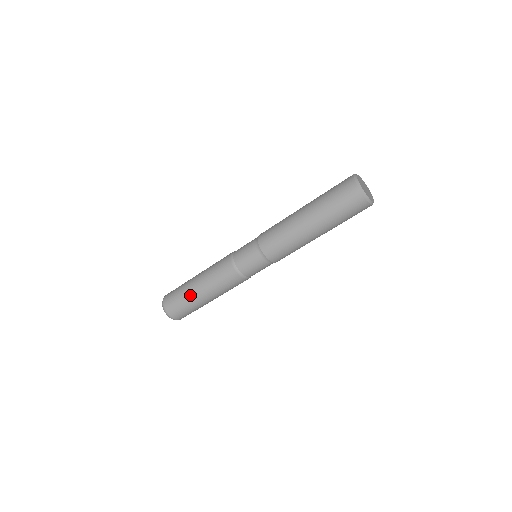
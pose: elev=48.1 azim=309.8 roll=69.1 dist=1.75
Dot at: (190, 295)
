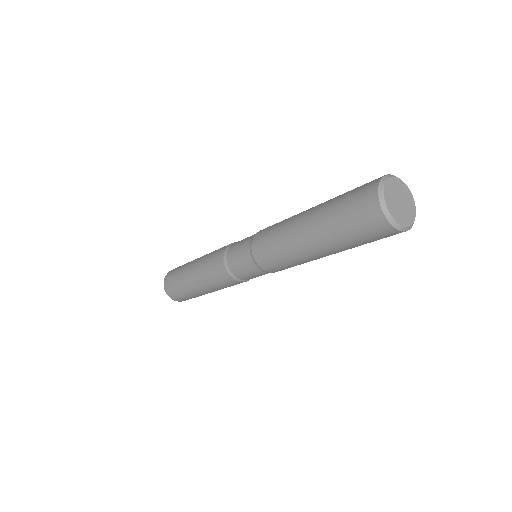
Dot at: (184, 274)
